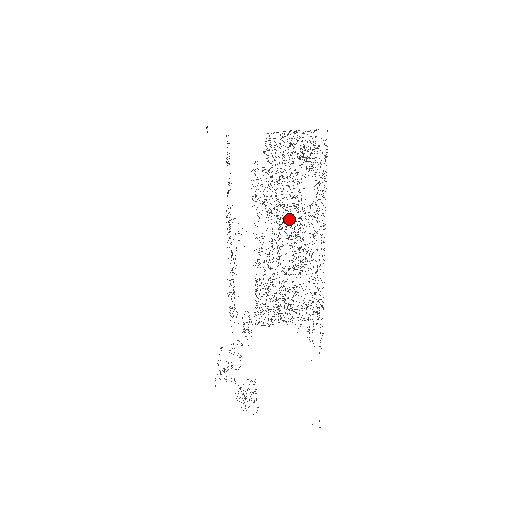
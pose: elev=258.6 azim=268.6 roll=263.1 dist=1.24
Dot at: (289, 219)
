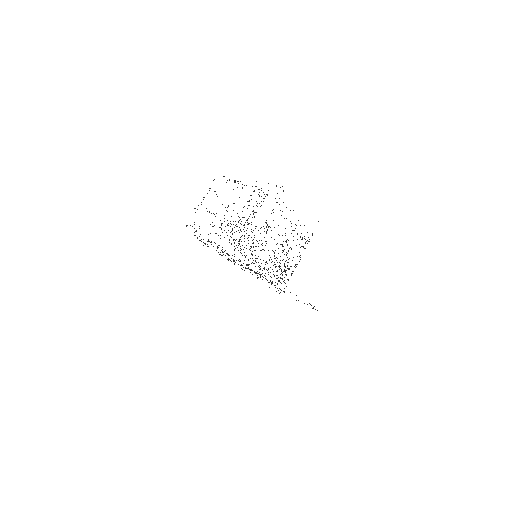
Dot at: occluded
